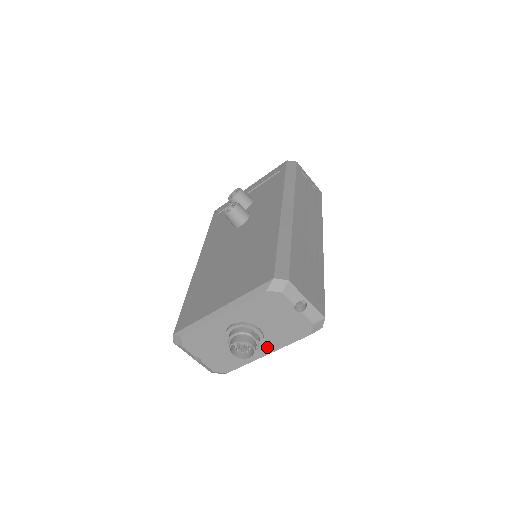
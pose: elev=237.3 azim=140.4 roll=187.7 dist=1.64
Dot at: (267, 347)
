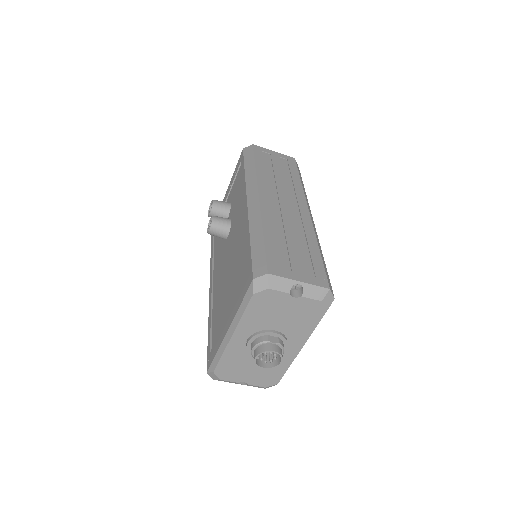
Dot at: (295, 343)
